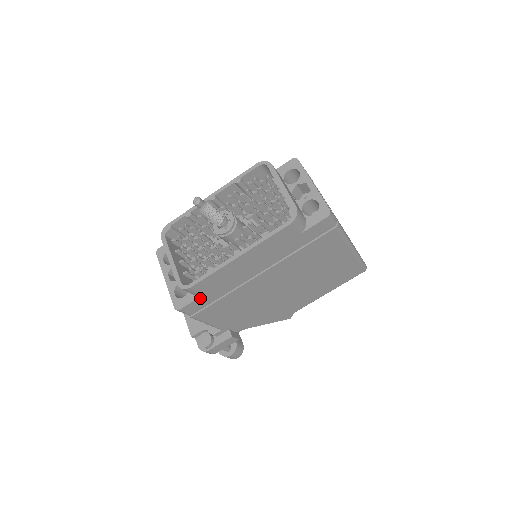
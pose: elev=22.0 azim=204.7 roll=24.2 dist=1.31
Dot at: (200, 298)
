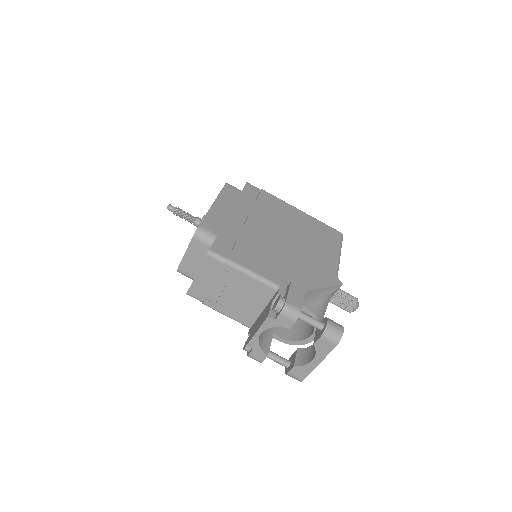
Dot at: (218, 239)
